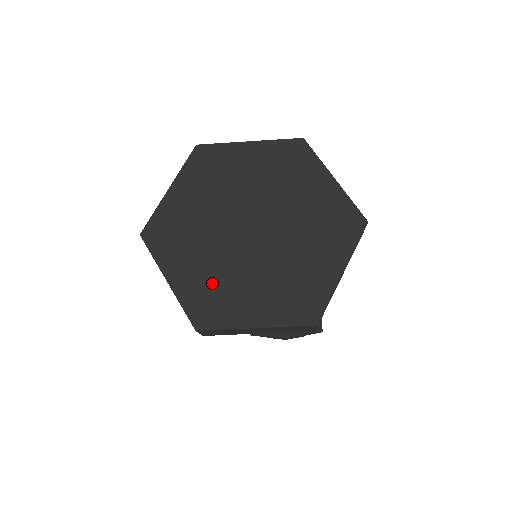
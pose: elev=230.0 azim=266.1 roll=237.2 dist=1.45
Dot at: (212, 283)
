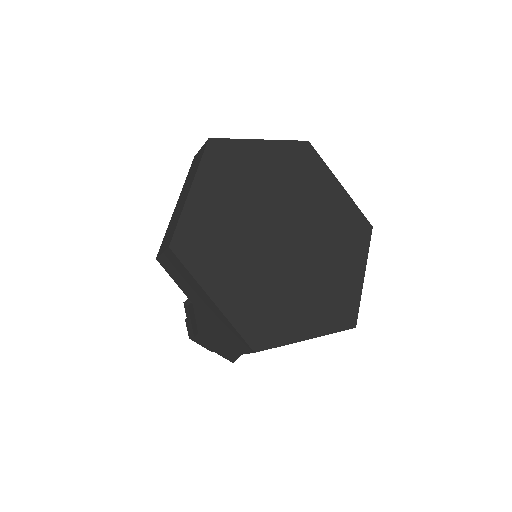
Dot at: (219, 232)
